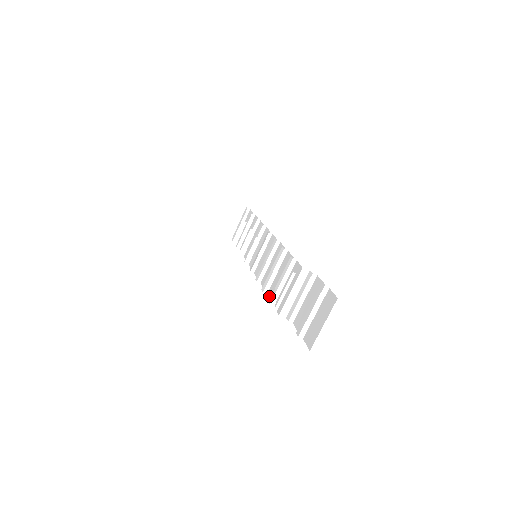
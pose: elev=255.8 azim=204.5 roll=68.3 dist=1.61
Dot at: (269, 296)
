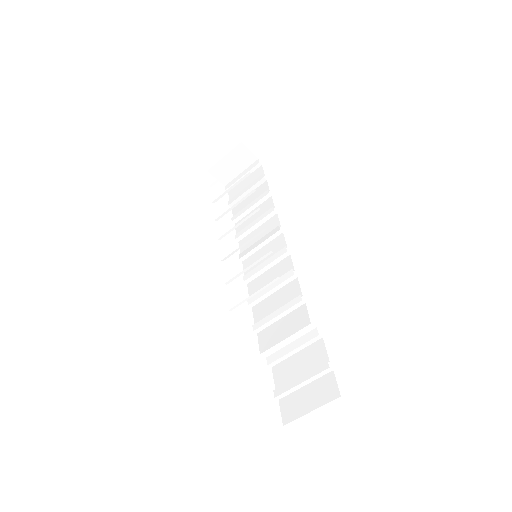
Dot at: (254, 314)
